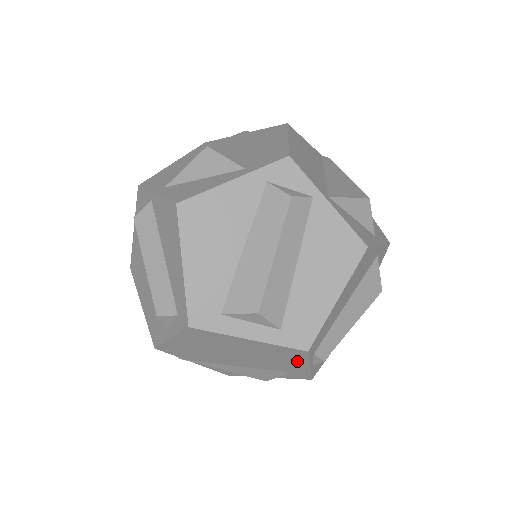
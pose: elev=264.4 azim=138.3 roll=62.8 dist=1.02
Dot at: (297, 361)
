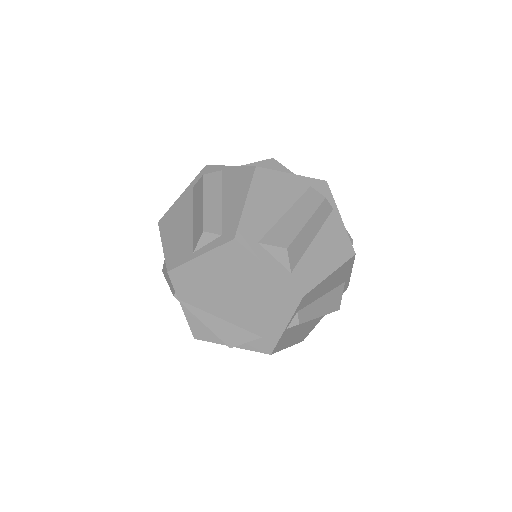
Dot at: (282, 314)
